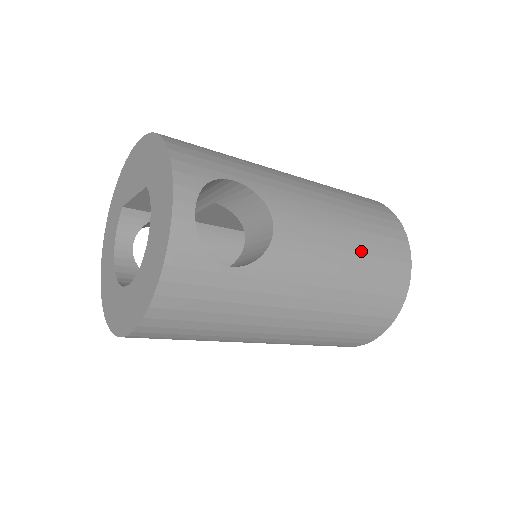
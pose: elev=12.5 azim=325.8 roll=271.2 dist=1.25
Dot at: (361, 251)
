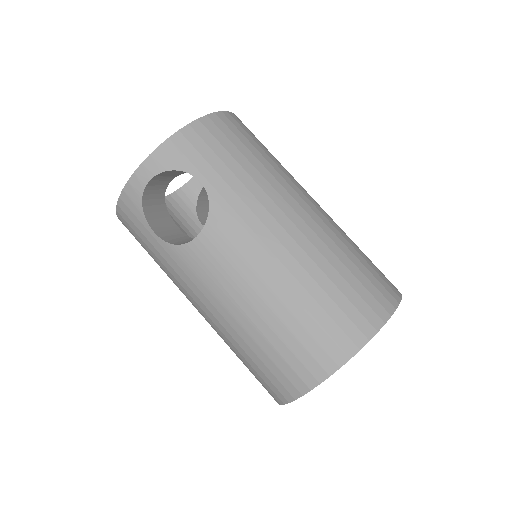
Dot at: (268, 320)
